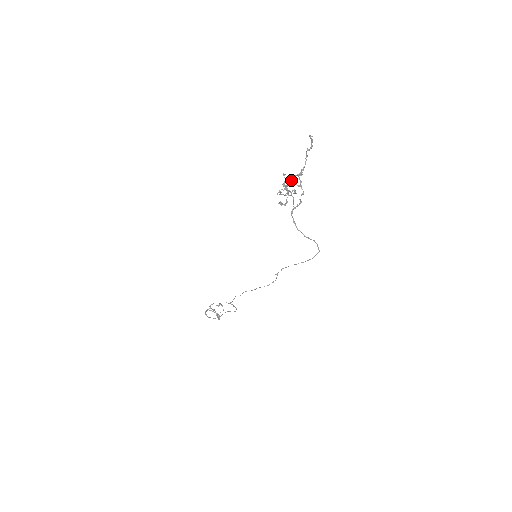
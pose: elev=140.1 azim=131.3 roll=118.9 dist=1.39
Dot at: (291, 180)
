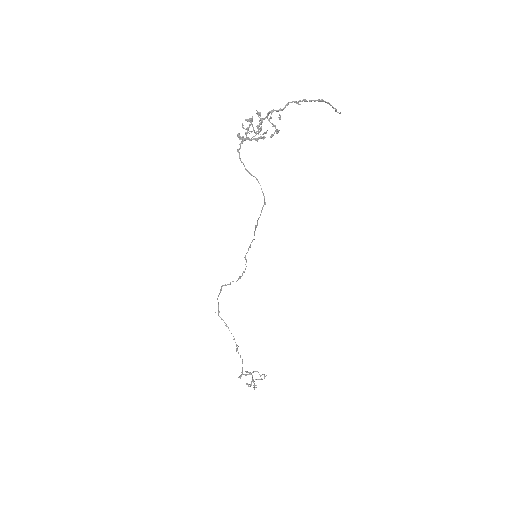
Dot at: (258, 113)
